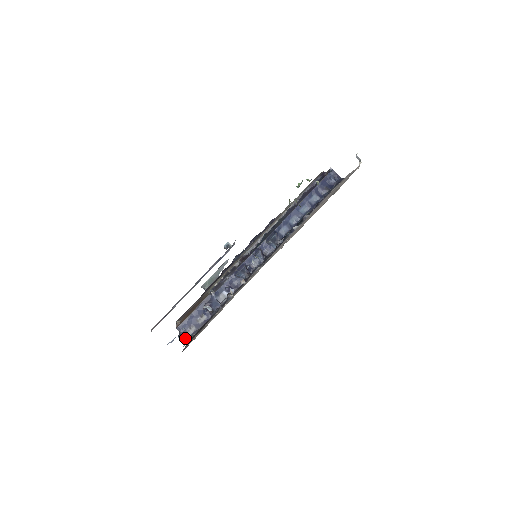
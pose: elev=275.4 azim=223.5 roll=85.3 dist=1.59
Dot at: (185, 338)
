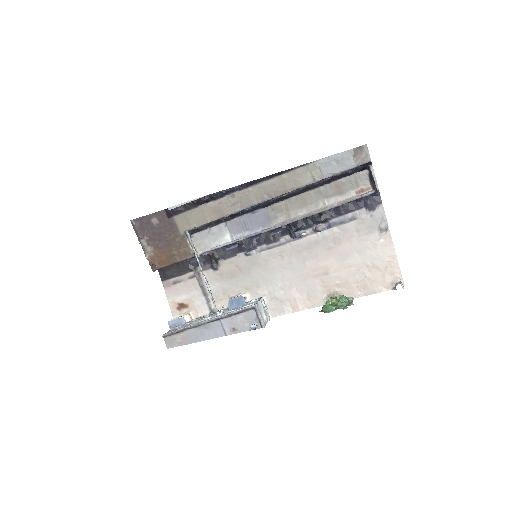
Dot at: (158, 269)
